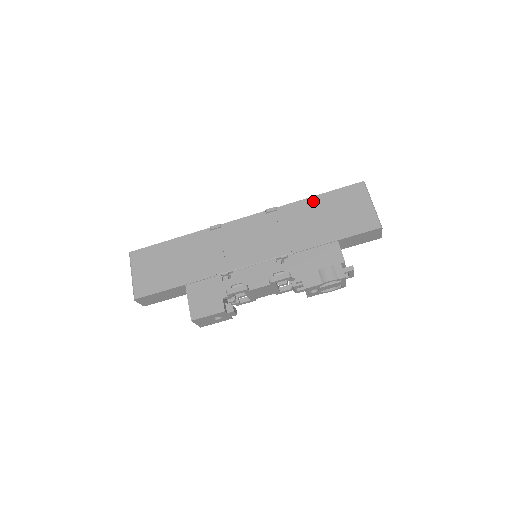
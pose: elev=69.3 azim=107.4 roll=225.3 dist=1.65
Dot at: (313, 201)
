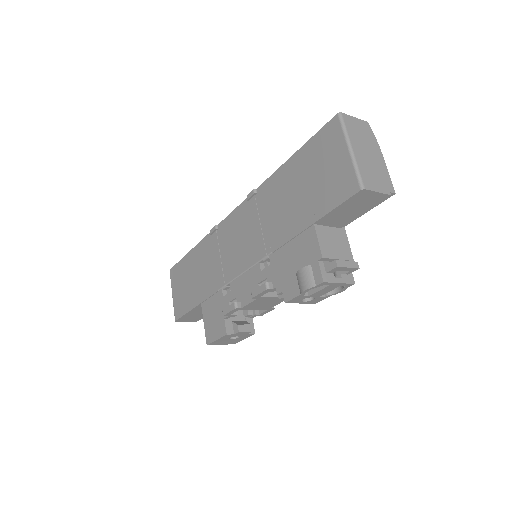
Dot at: (287, 168)
